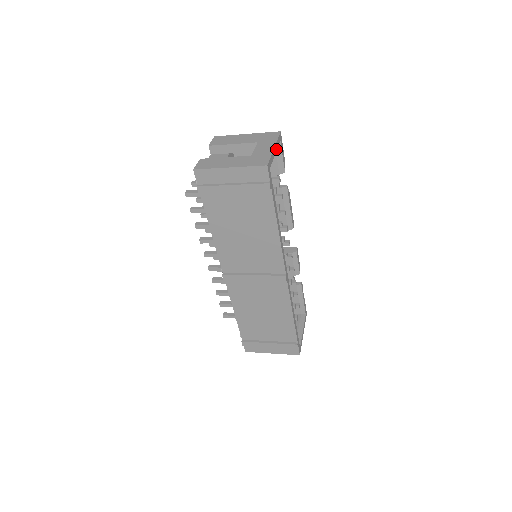
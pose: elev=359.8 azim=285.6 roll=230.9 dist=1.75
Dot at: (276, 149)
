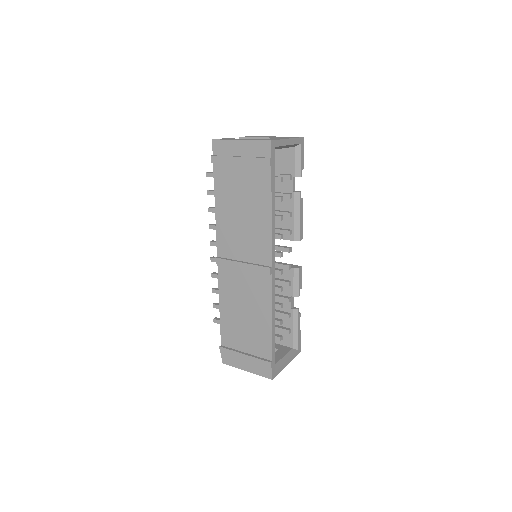
Dot at: (291, 143)
